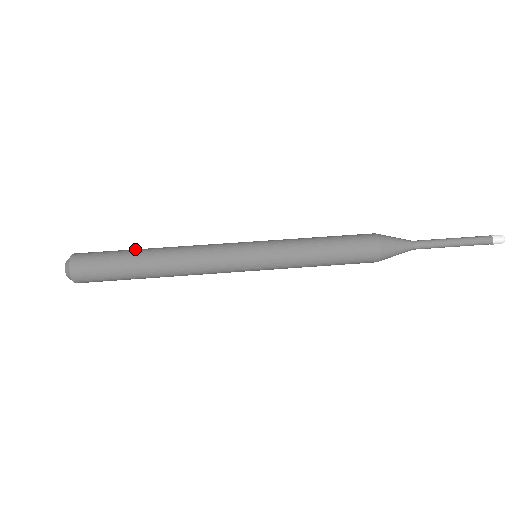
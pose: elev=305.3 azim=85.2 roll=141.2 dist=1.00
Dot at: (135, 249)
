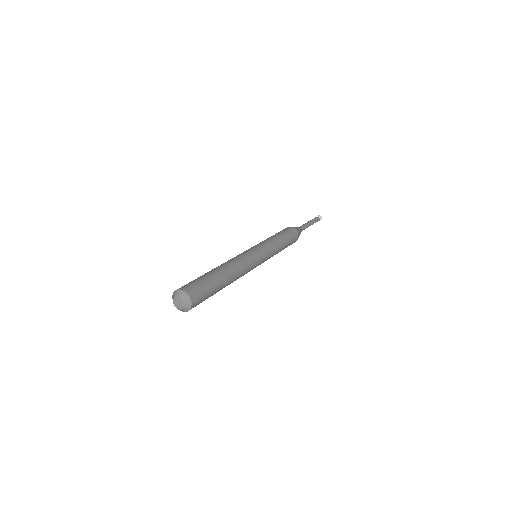
Dot at: occluded
